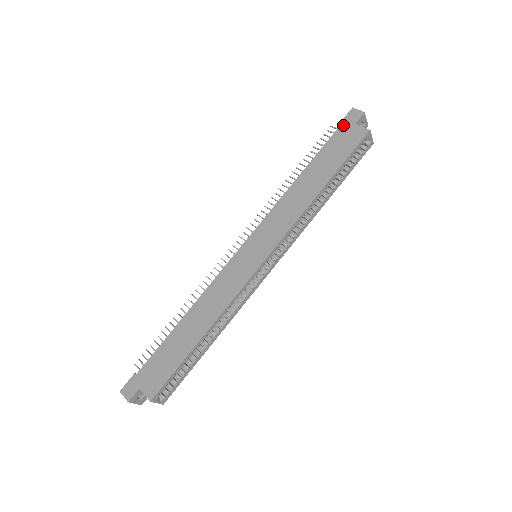
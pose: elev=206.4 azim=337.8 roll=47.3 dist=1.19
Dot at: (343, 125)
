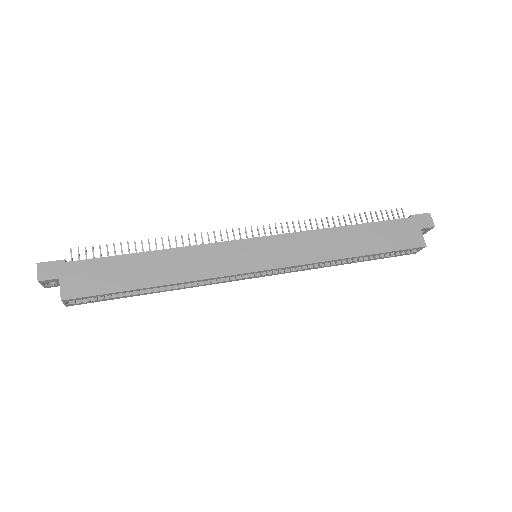
Dot at: (412, 220)
